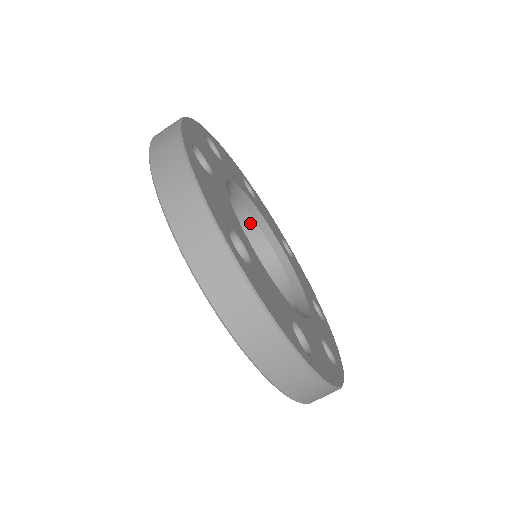
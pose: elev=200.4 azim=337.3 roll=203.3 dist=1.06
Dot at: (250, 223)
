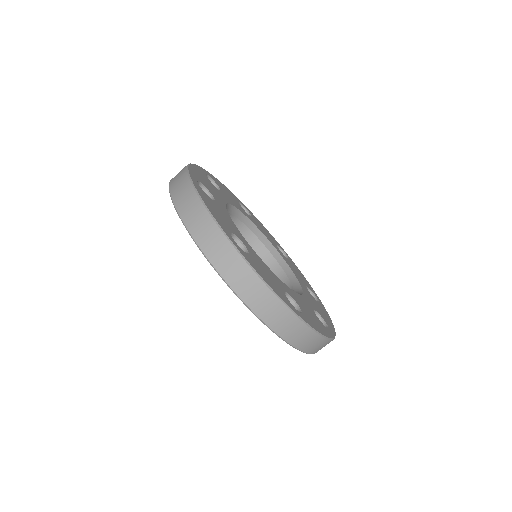
Dot at: (249, 235)
